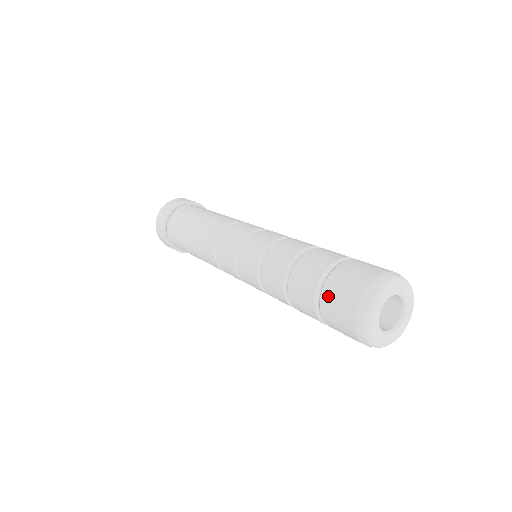
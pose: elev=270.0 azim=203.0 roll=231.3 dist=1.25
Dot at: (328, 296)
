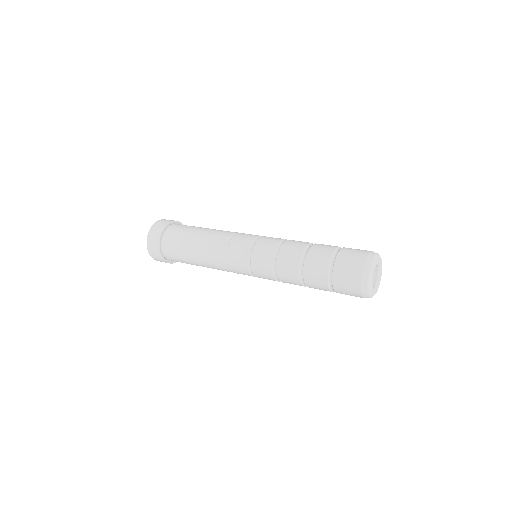
Dot at: (343, 255)
